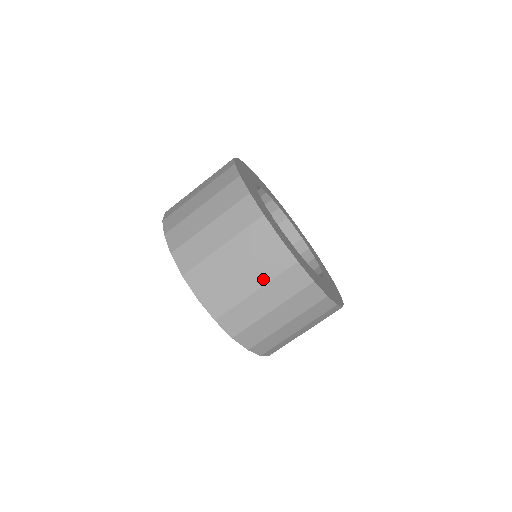
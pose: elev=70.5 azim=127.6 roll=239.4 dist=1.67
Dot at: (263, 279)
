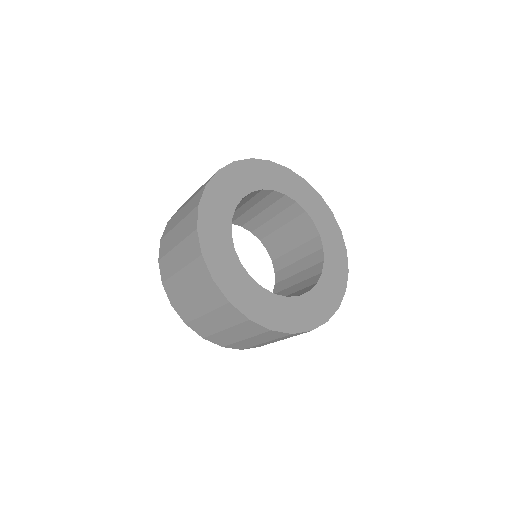
Dot at: occluded
